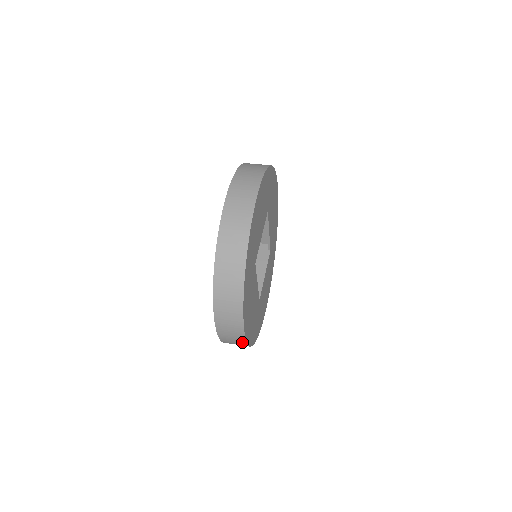
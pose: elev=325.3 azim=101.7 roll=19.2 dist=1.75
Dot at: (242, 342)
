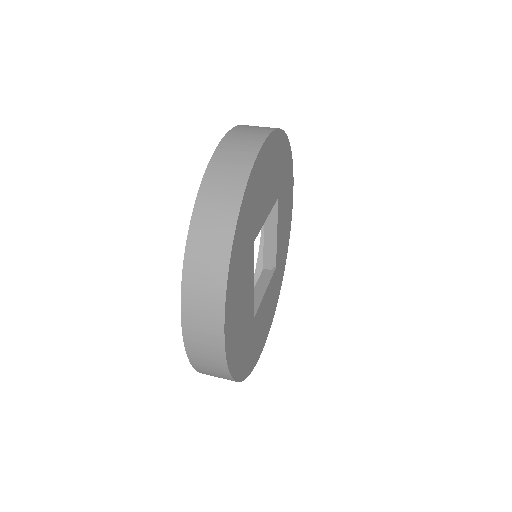
Dot at: (219, 358)
